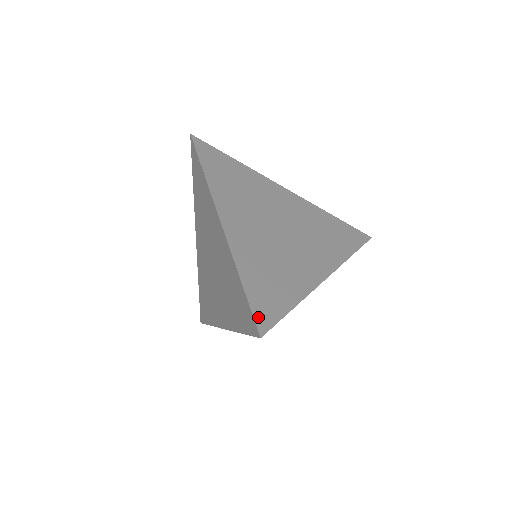
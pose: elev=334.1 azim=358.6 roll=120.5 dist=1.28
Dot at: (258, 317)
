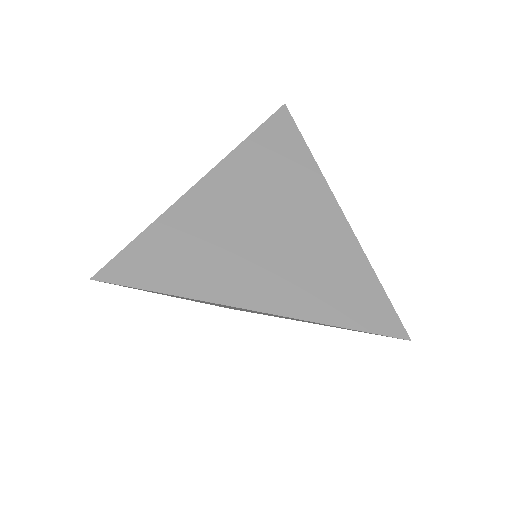
Dot at: (389, 331)
